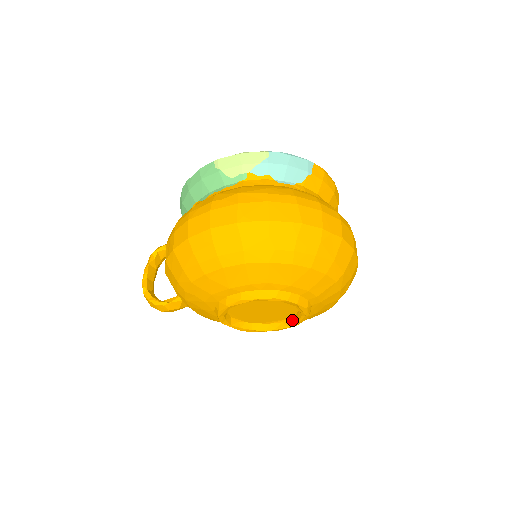
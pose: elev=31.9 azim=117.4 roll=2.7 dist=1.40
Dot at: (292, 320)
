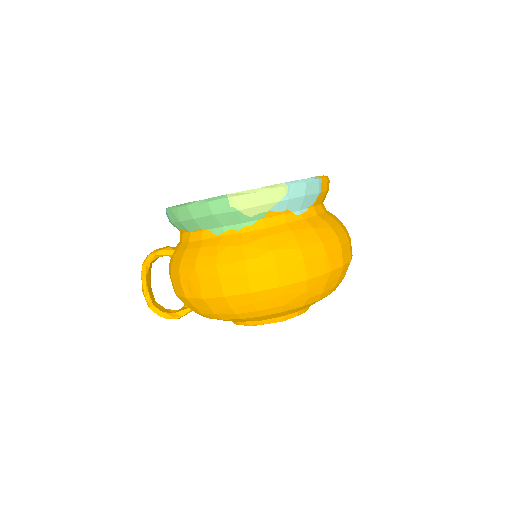
Dot at: occluded
